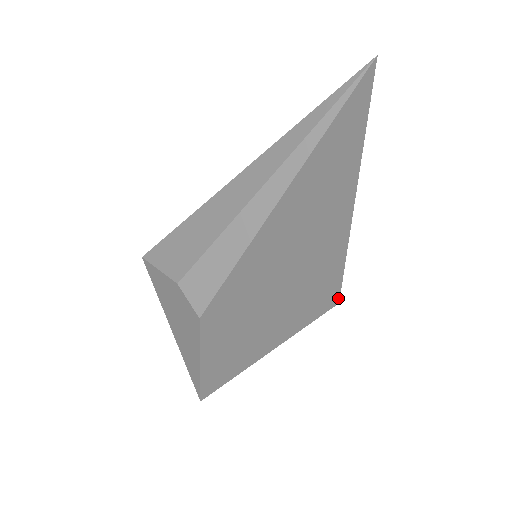
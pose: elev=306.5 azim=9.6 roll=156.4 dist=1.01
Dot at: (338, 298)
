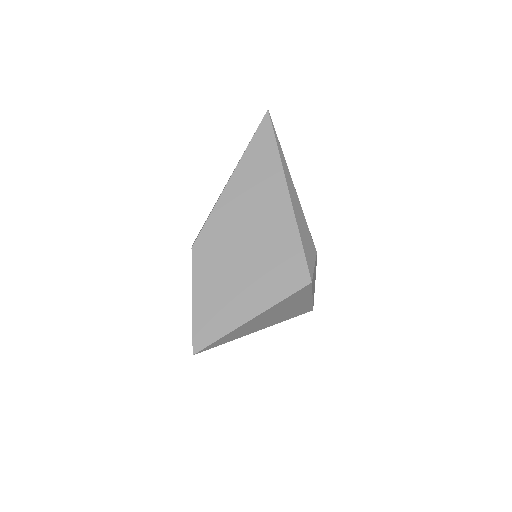
Dot at: (308, 275)
